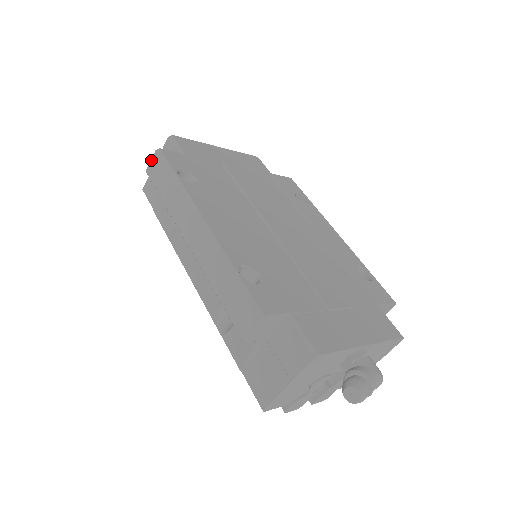
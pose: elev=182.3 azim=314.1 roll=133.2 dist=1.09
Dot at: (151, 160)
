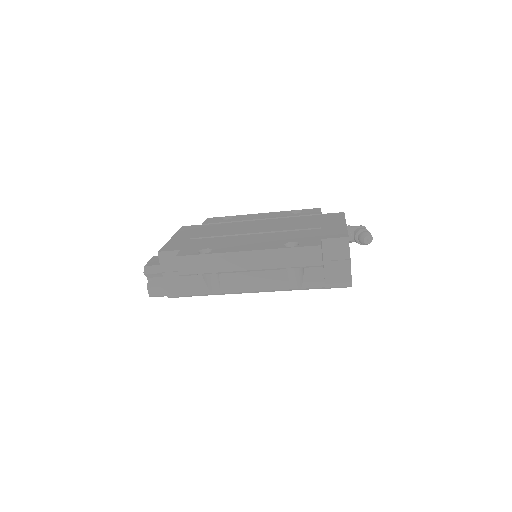
Dot at: (177, 266)
